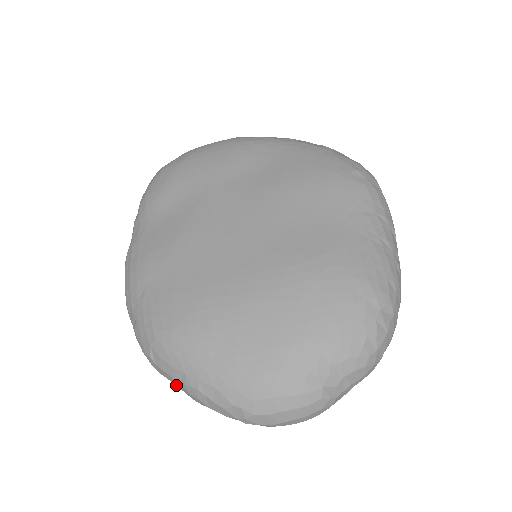
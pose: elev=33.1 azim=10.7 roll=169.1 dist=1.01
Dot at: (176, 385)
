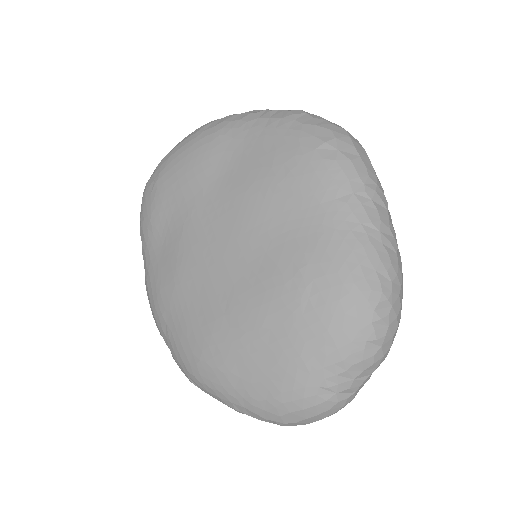
Dot at: occluded
